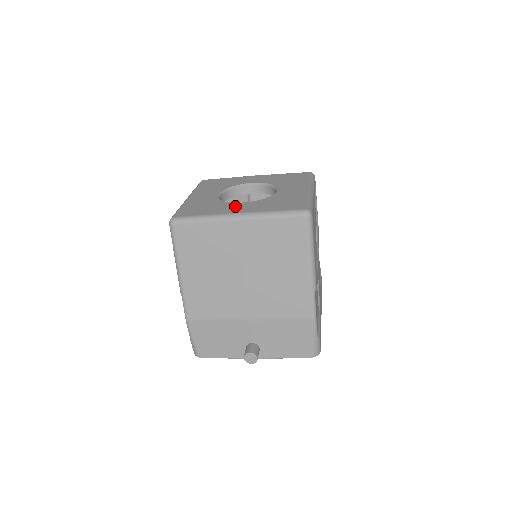
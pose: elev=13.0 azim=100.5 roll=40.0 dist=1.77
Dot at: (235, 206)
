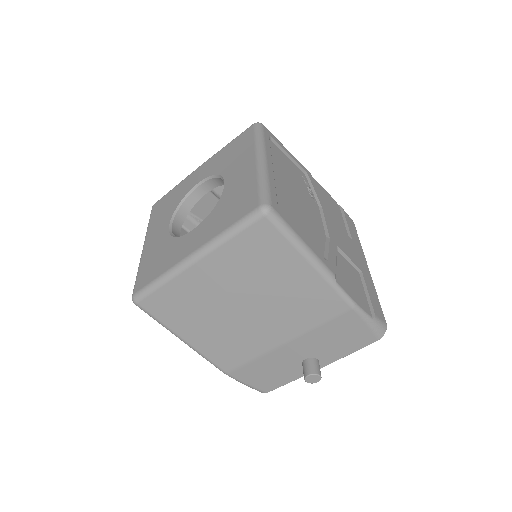
Dot at: (186, 242)
